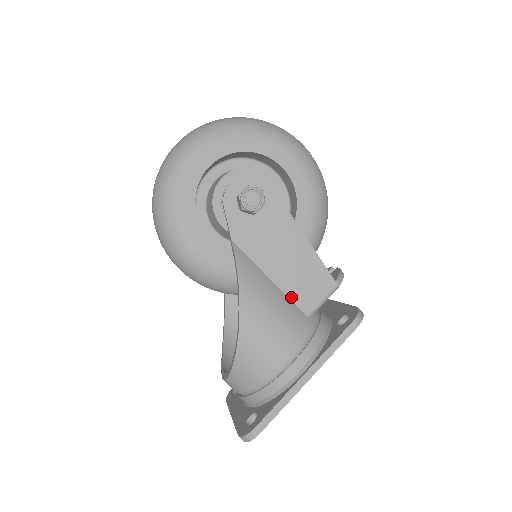
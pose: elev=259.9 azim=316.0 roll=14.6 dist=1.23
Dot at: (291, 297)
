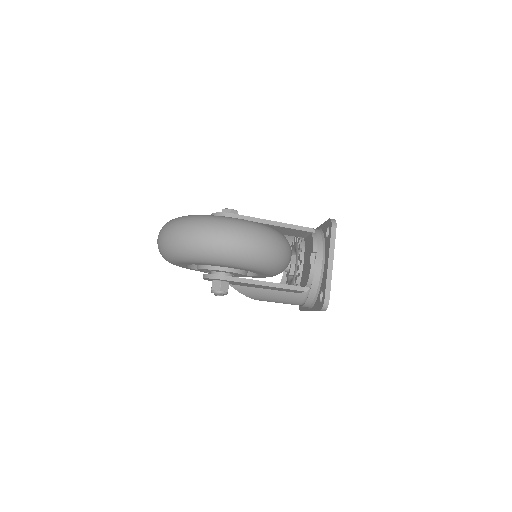
Dot at: (283, 291)
